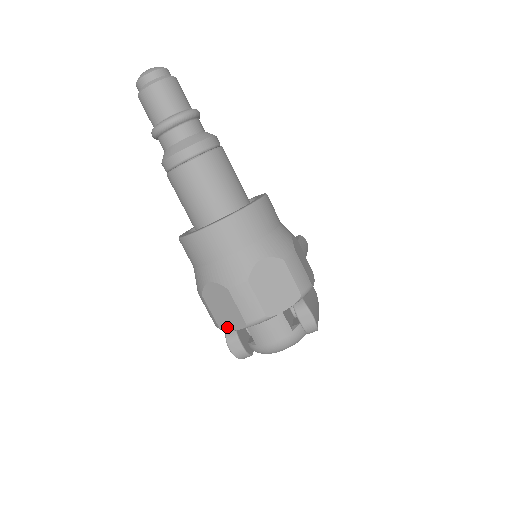
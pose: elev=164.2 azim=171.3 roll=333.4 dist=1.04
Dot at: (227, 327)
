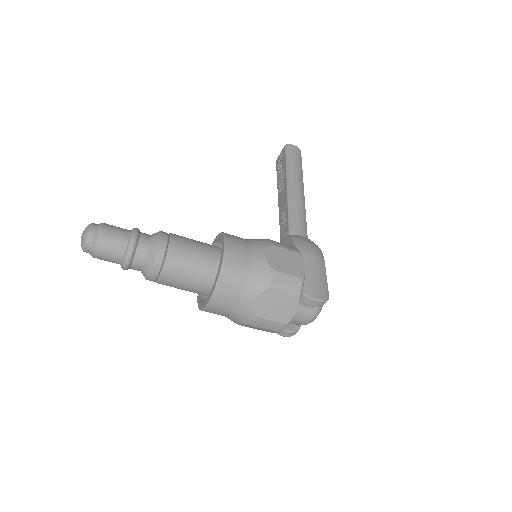
Dot at: occluded
